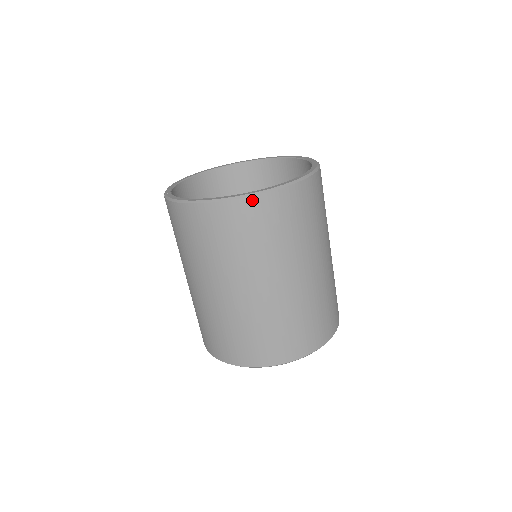
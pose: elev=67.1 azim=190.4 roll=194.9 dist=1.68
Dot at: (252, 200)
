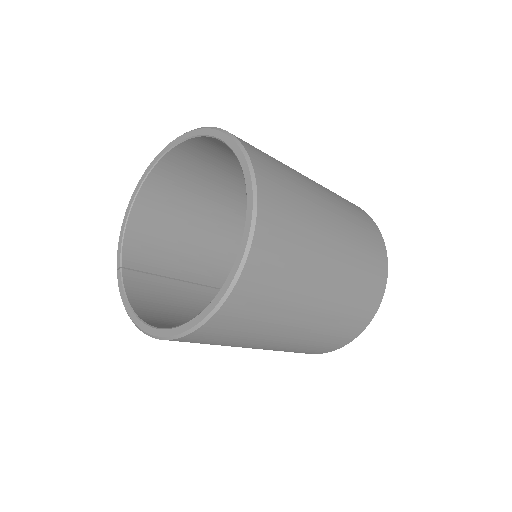
Dot at: (182, 339)
